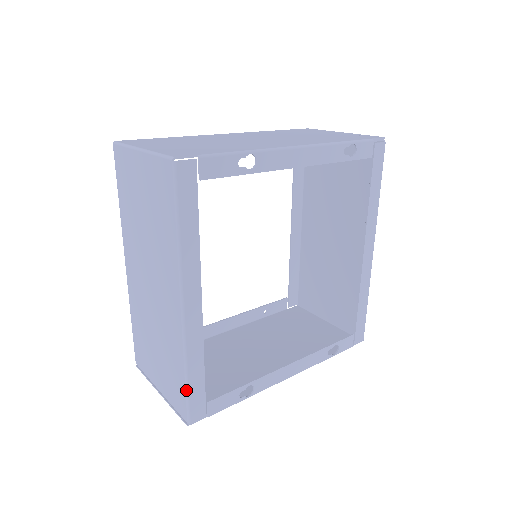
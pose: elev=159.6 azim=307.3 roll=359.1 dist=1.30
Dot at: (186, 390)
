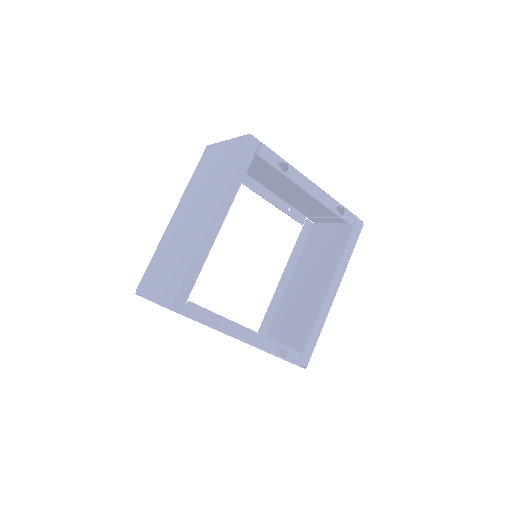
Dot at: (182, 277)
